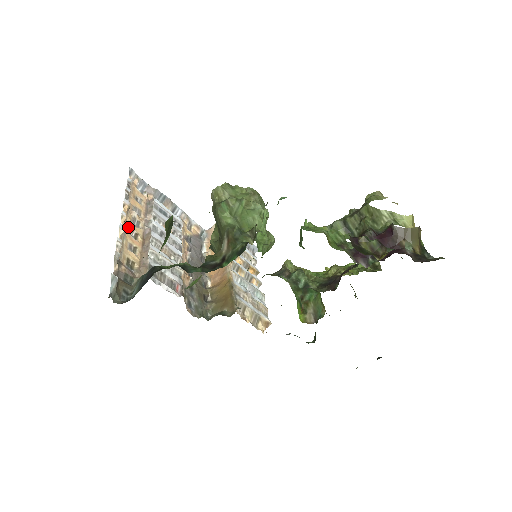
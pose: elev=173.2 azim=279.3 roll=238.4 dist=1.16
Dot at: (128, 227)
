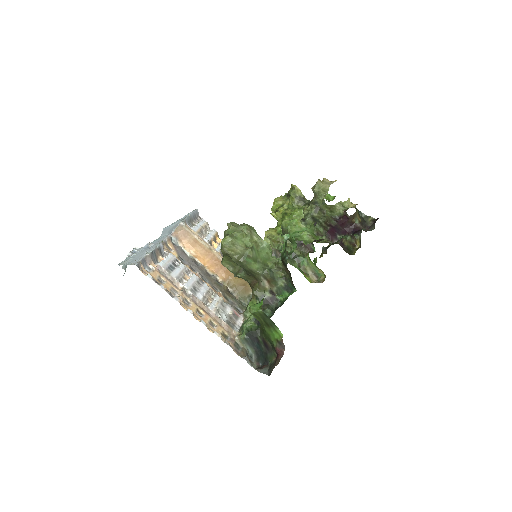
Dot at: (196, 314)
